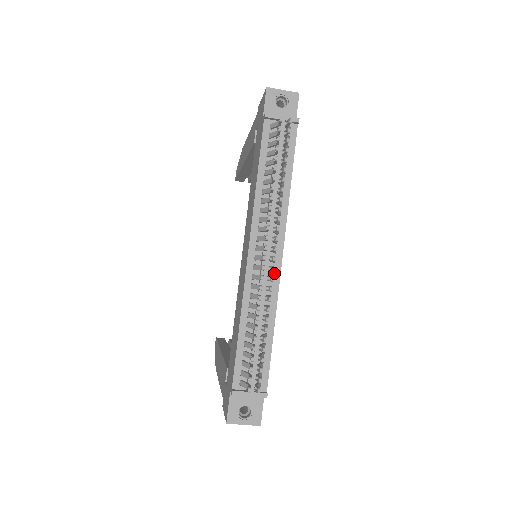
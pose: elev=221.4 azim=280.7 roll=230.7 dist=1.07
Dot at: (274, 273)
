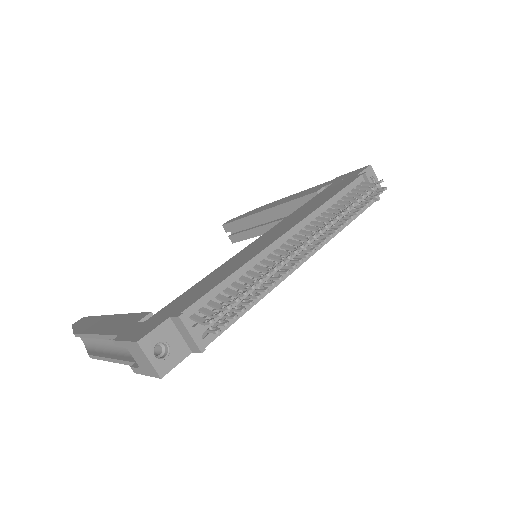
Dot at: occluded
